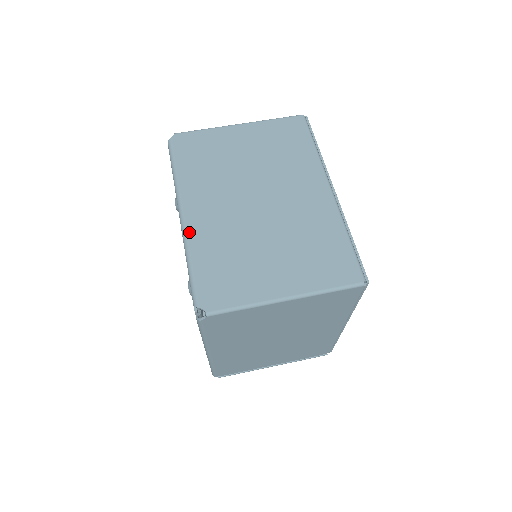
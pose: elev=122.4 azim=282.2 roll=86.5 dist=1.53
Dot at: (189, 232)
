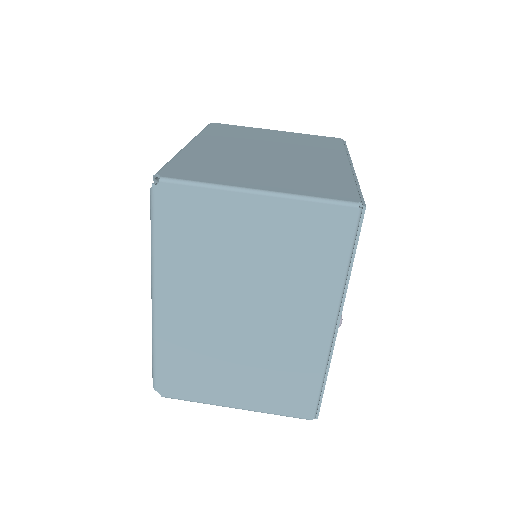
Dot at: (158, 324)
